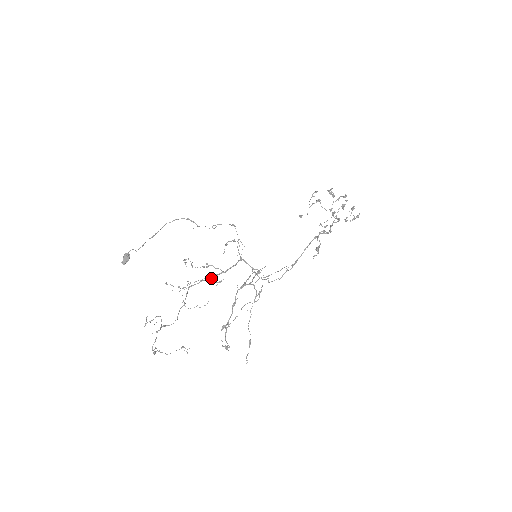
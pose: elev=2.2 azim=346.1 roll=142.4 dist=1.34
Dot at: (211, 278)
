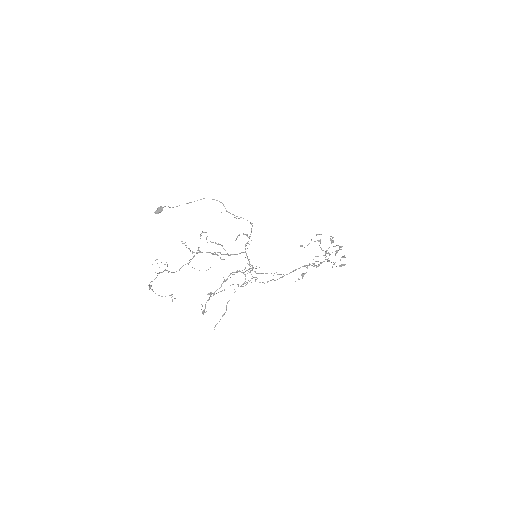
Dot at: (217, 254)
